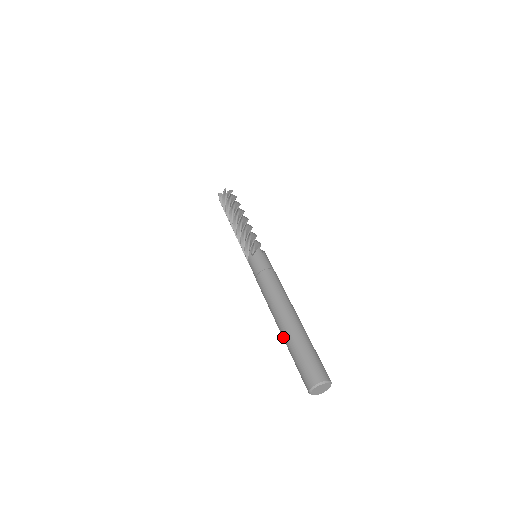
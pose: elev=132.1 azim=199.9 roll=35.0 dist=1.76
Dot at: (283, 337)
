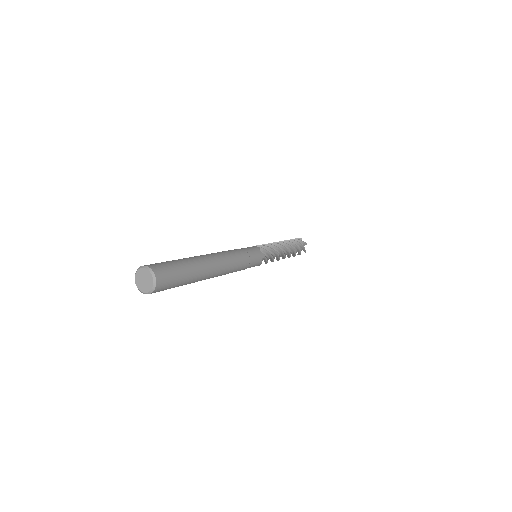
Dot at: occluded
